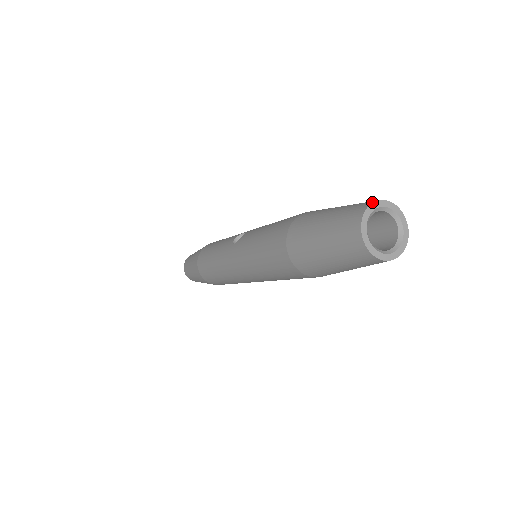
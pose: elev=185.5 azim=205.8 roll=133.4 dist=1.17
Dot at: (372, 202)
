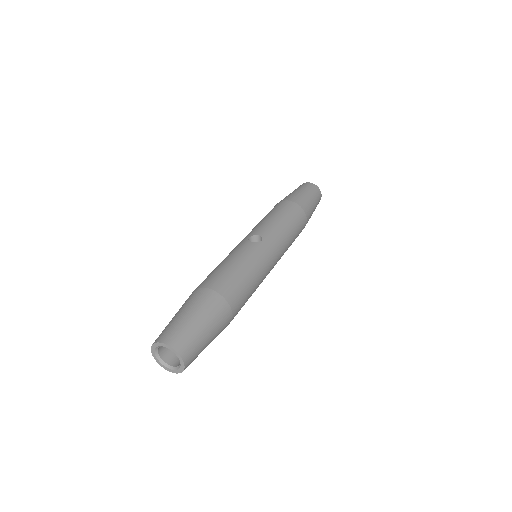
Dot at: (170, 345)
